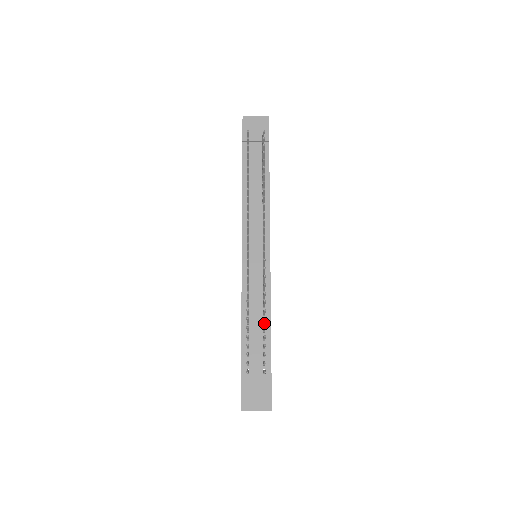
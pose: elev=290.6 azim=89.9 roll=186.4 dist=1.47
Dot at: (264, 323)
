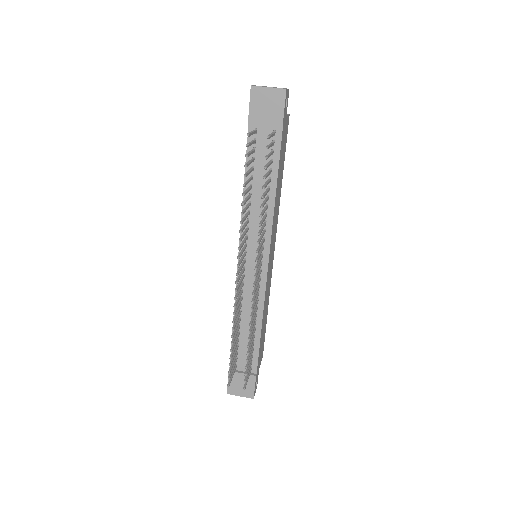
Dot at: (255, 329)
